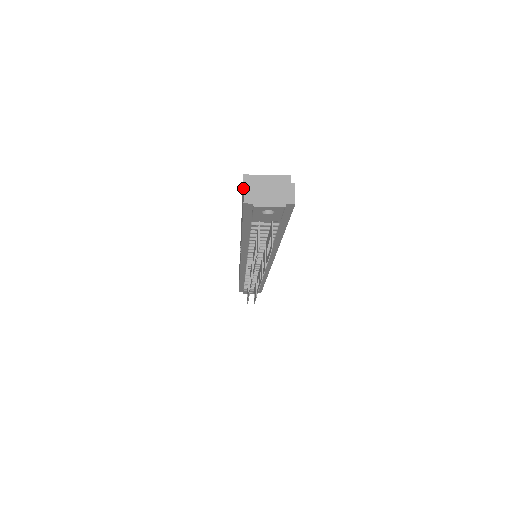
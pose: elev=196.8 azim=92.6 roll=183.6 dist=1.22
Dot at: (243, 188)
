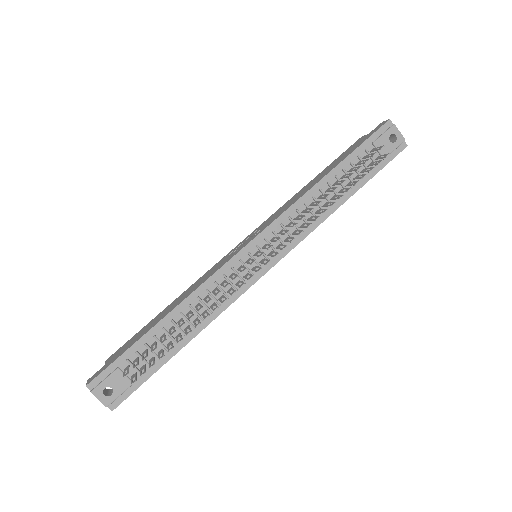
Dot at: (379, 125)
